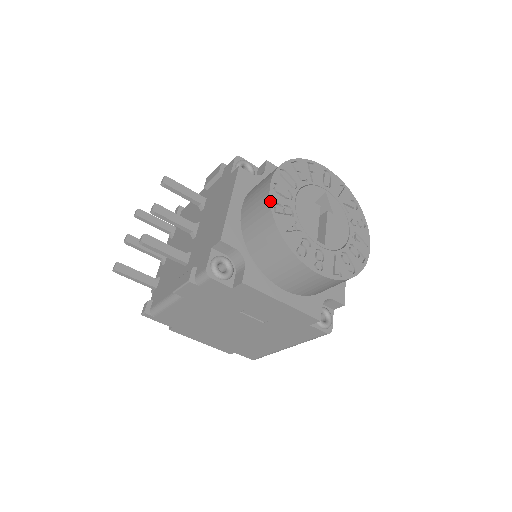
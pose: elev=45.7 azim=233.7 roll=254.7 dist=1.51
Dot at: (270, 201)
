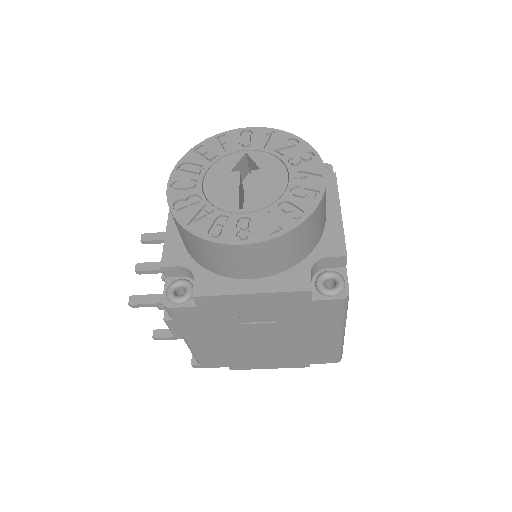
Dot at: (168, 203)
